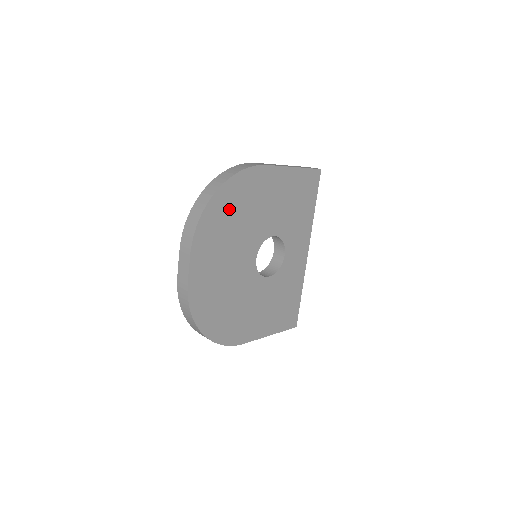
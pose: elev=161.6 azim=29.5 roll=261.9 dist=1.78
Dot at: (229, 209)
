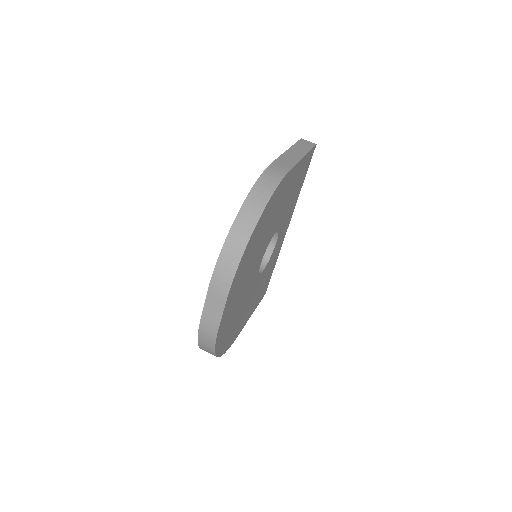
Dot at: (258, 235)
